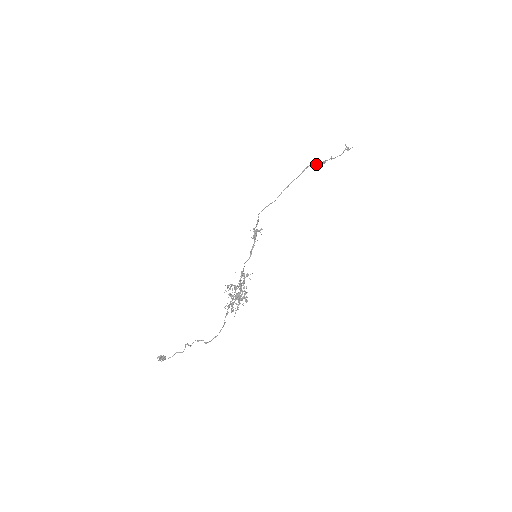
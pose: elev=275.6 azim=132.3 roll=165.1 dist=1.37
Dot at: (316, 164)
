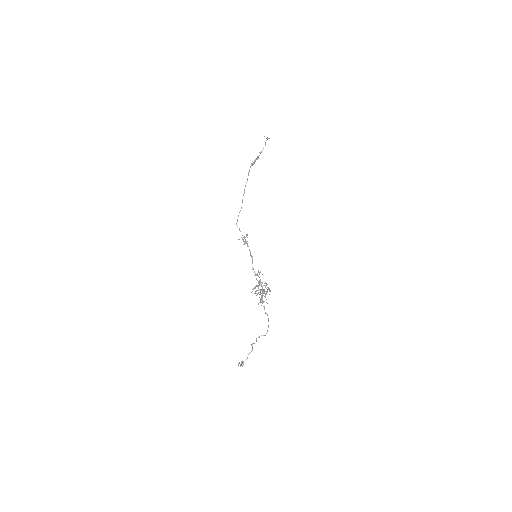
Dot at: (253, 164)
